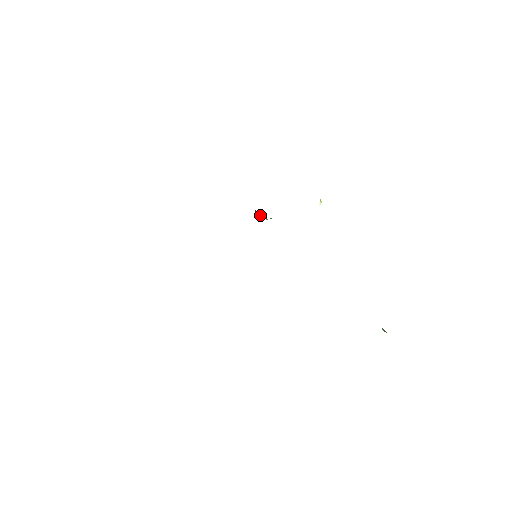
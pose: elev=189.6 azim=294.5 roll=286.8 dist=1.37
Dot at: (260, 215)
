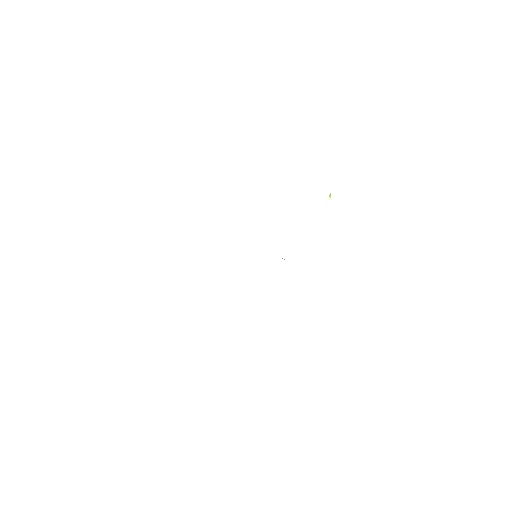
Dot at: occluded
